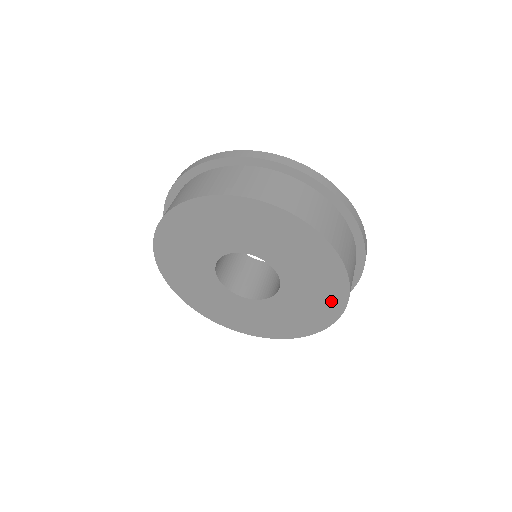
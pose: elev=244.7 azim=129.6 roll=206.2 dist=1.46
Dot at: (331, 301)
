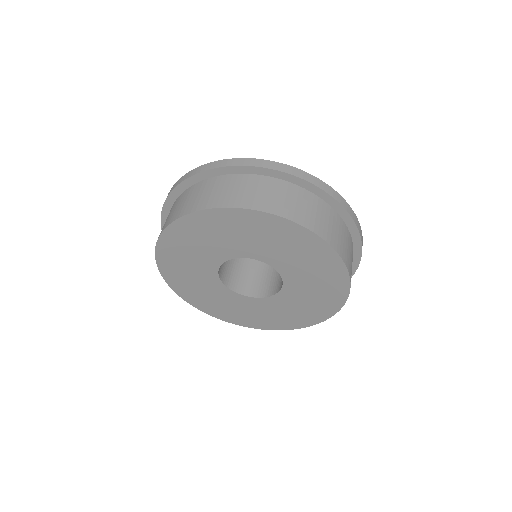
Dot at: (327, 264)
